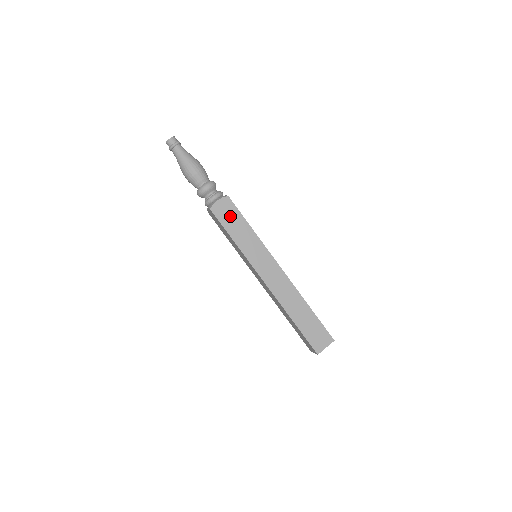
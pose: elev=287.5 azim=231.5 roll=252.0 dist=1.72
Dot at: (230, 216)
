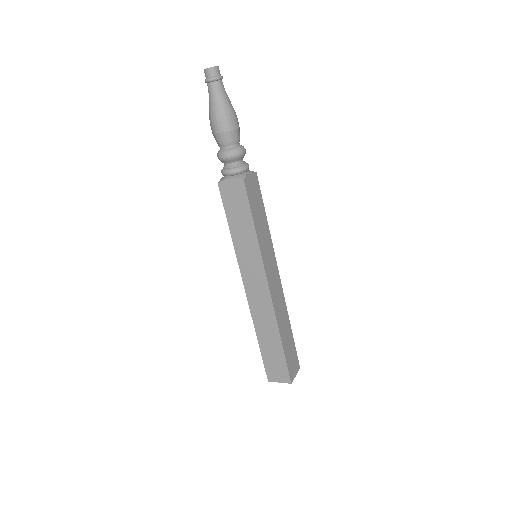
Dot at: (256, 198)
